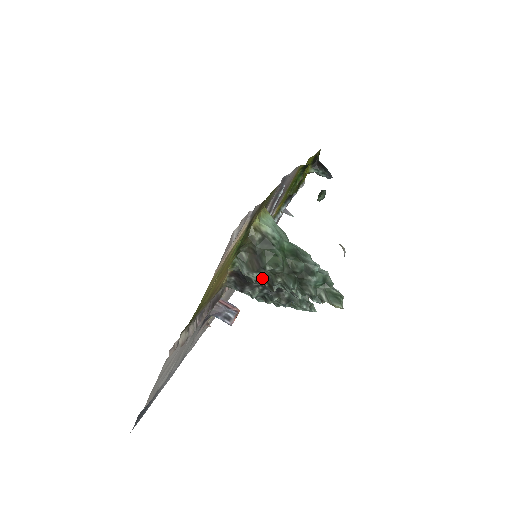
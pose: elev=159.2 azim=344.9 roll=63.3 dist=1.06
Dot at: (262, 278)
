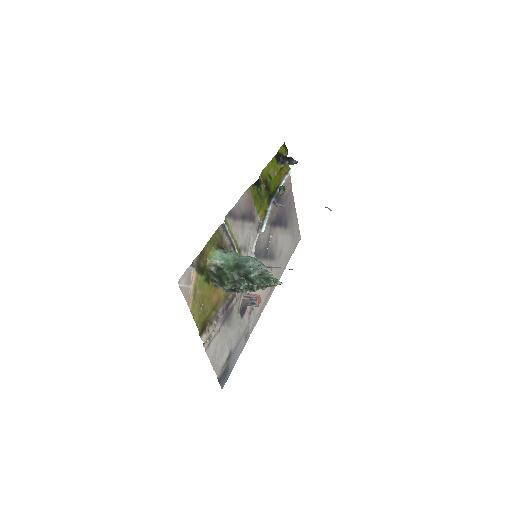
Dot at: (231, 286)
